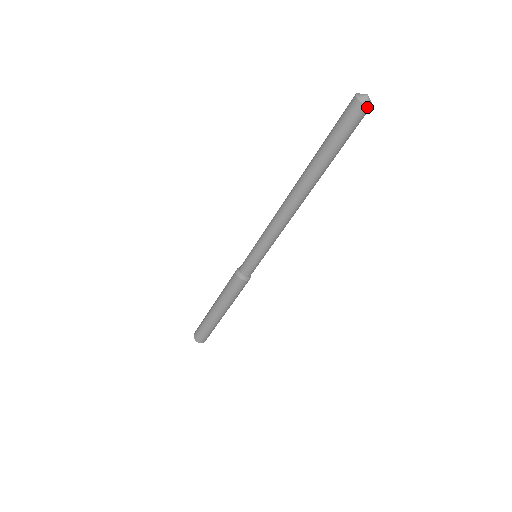
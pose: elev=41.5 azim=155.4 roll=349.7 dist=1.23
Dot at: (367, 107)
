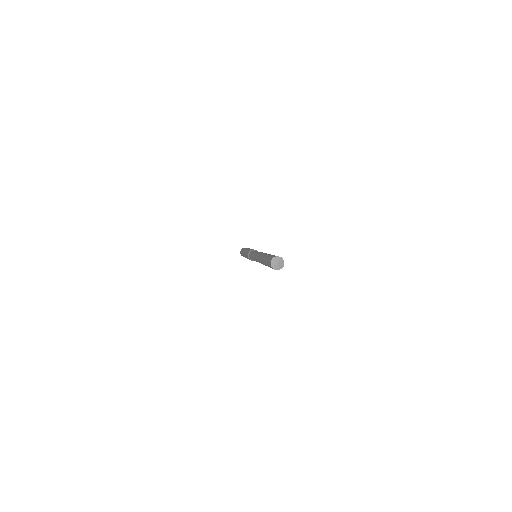
Dot at: (275, 269)
